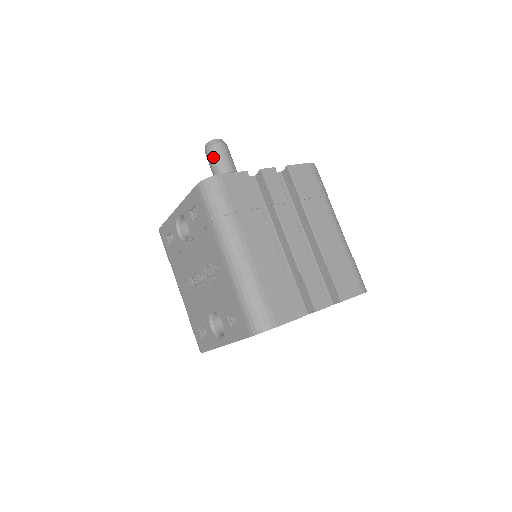
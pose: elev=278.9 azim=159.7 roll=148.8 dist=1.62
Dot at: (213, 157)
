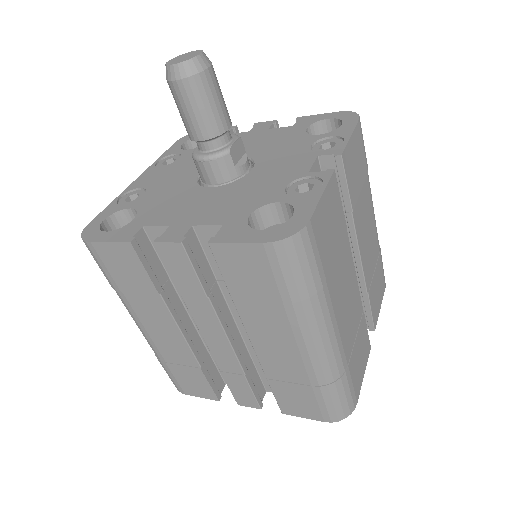
Dot at: occluded
